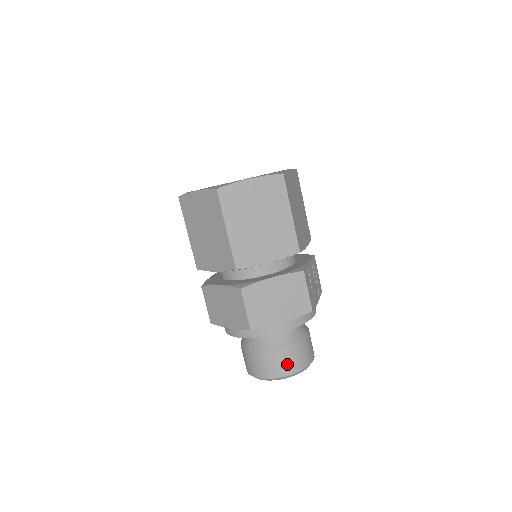
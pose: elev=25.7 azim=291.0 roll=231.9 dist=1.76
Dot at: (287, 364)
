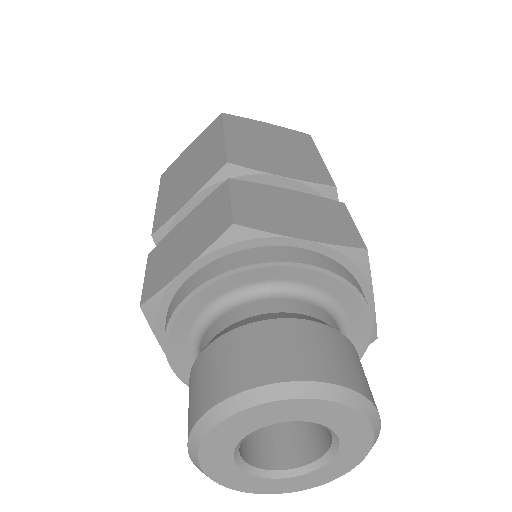
Dot at: (310, 353)
